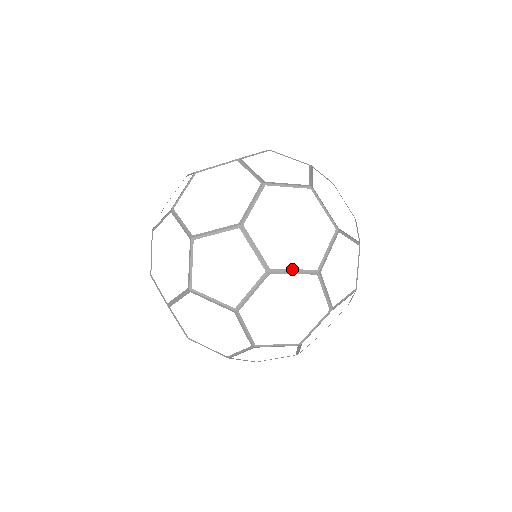
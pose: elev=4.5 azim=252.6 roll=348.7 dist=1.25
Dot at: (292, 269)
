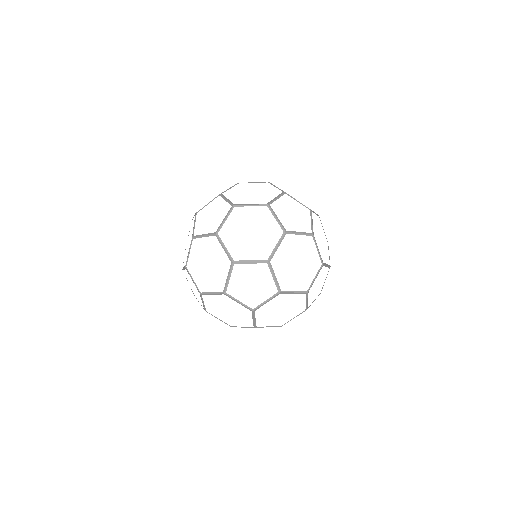
Dot at: occluded
